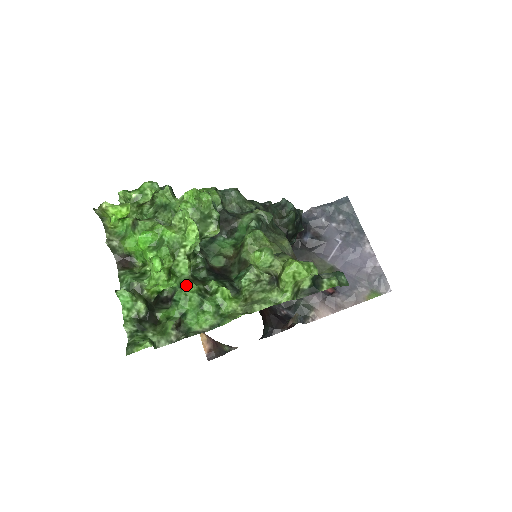
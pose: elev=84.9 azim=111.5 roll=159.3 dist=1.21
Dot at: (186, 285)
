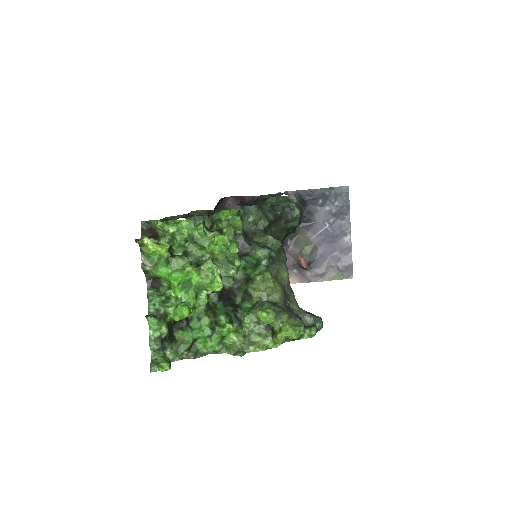
Dot at: (202, 318)
